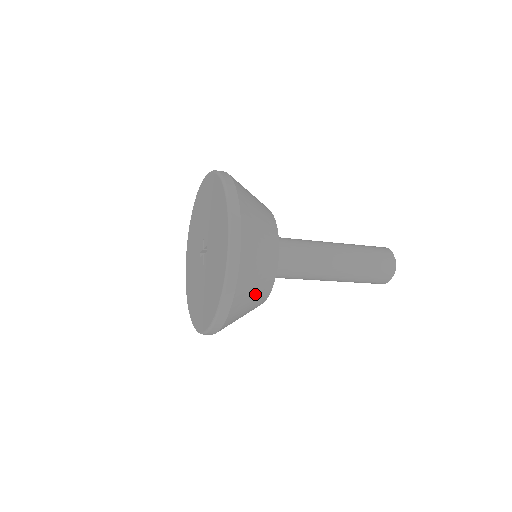
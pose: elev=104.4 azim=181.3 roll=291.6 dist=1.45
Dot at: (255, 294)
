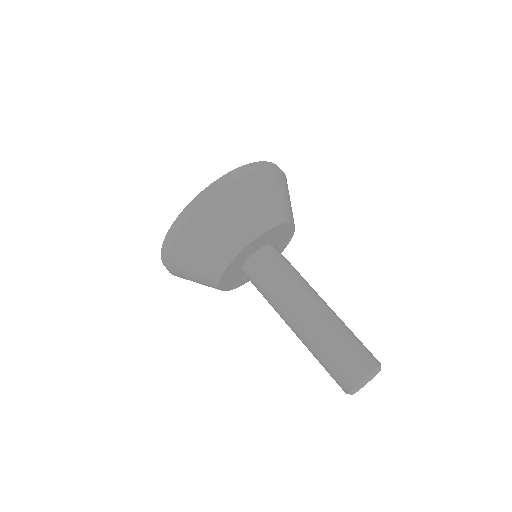
Dot at: (210, 245)
